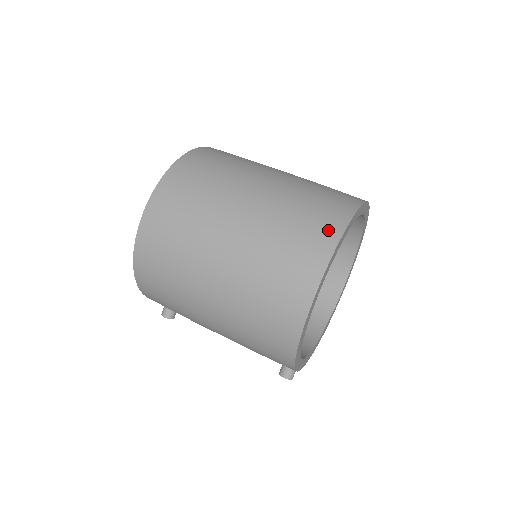
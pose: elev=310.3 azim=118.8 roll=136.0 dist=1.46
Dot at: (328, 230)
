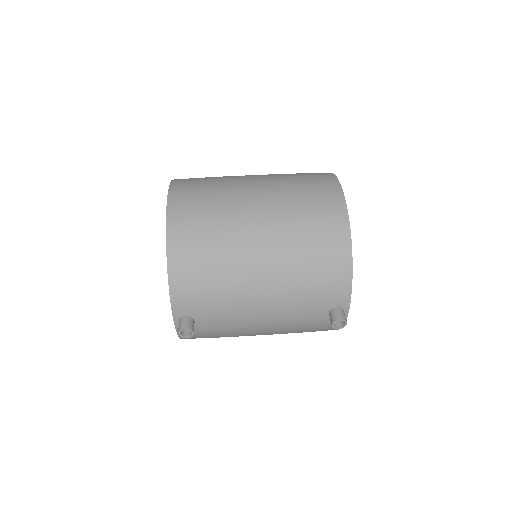
Dot at: occluded
